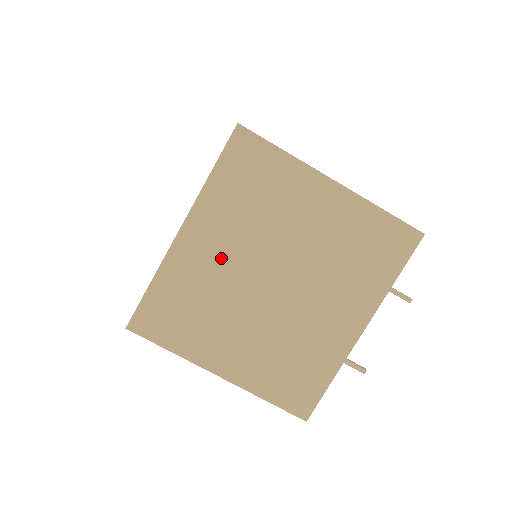
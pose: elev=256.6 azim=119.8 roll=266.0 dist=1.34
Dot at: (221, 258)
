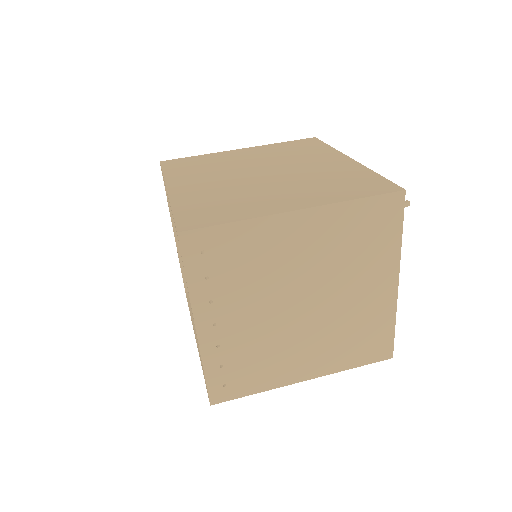
Dot at: (212, 183)
